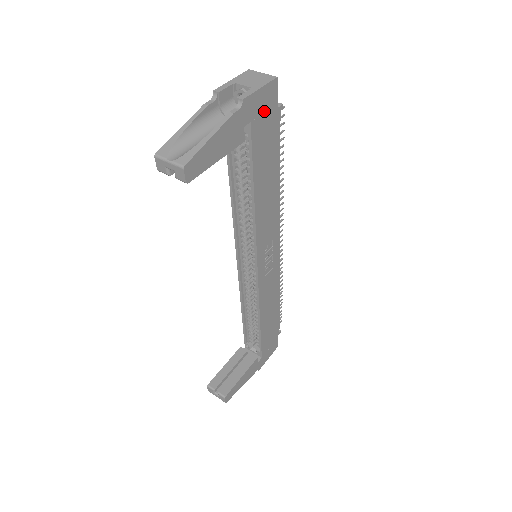
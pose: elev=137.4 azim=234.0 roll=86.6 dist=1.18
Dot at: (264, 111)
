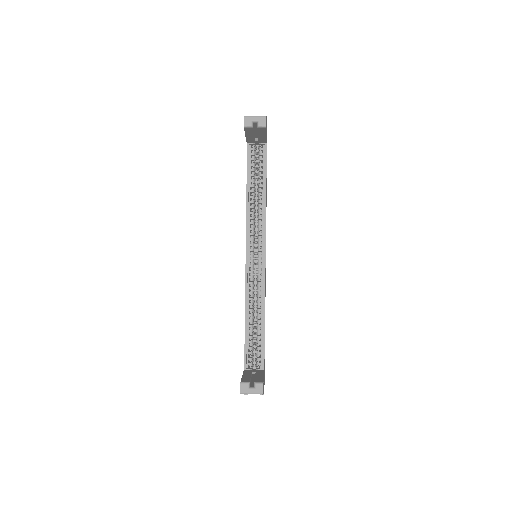
Dot at: occluded
